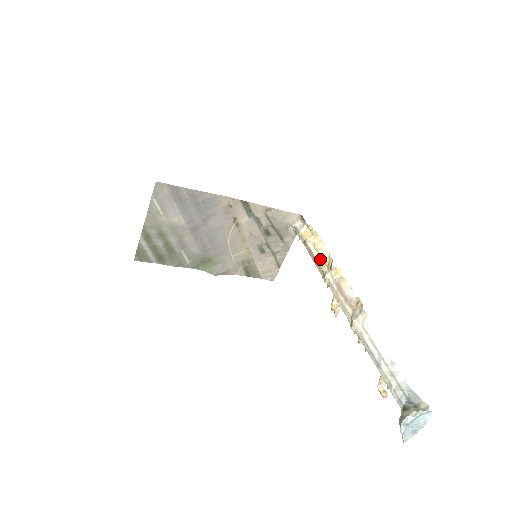
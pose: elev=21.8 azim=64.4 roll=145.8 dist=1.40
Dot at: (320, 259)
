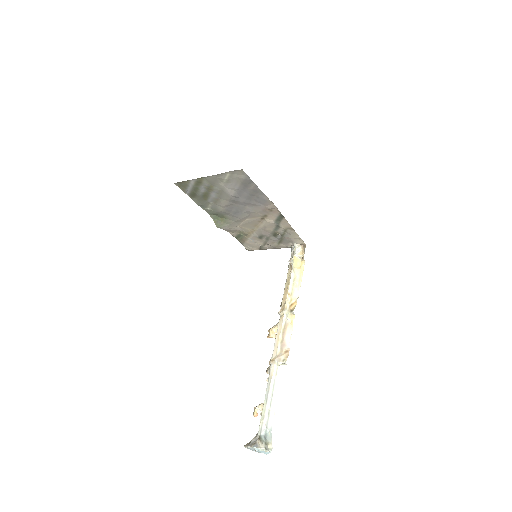
Dot at: (290, 294)
